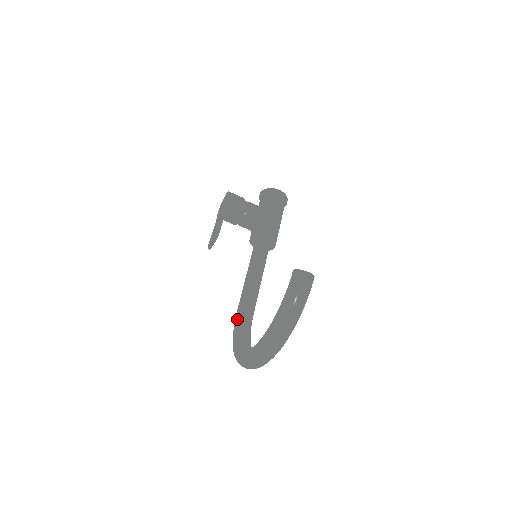
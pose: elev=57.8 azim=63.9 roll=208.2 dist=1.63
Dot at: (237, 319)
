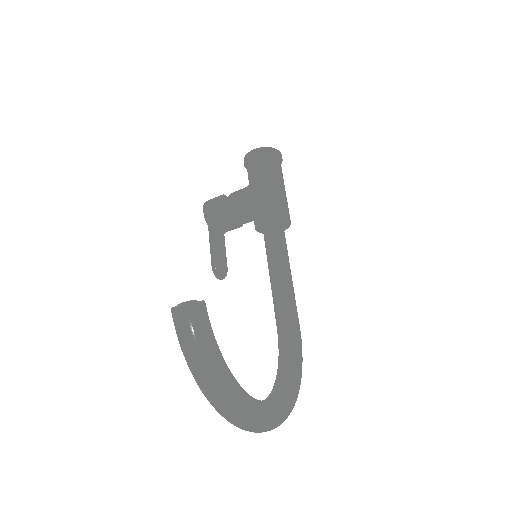
Dot at: (278, 345)
